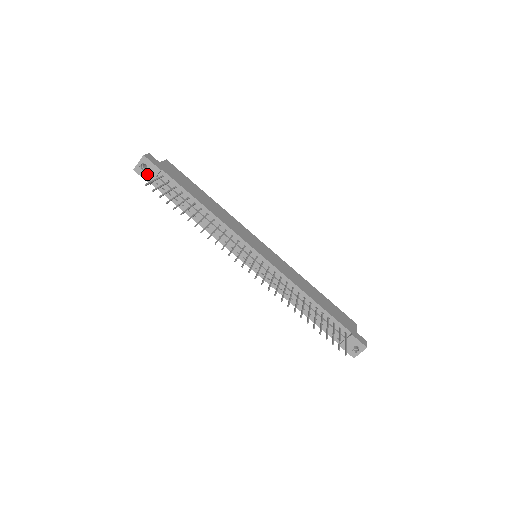
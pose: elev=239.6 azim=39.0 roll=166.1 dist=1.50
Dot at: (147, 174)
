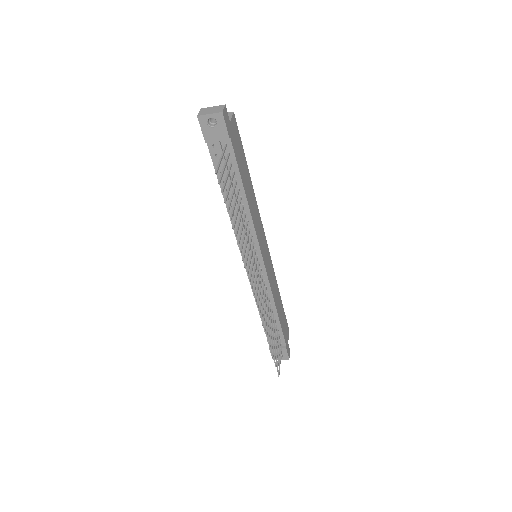
Dot at: (210, 131)
